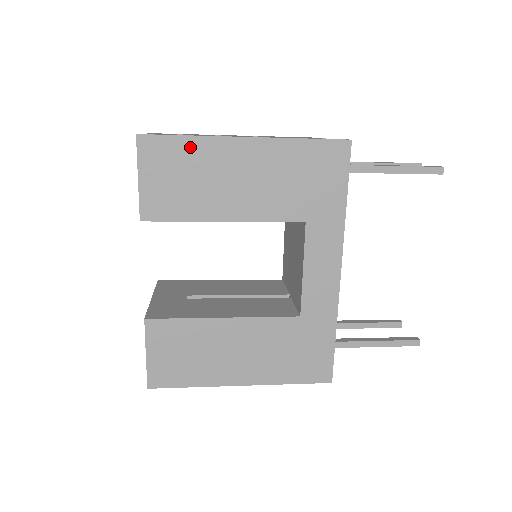
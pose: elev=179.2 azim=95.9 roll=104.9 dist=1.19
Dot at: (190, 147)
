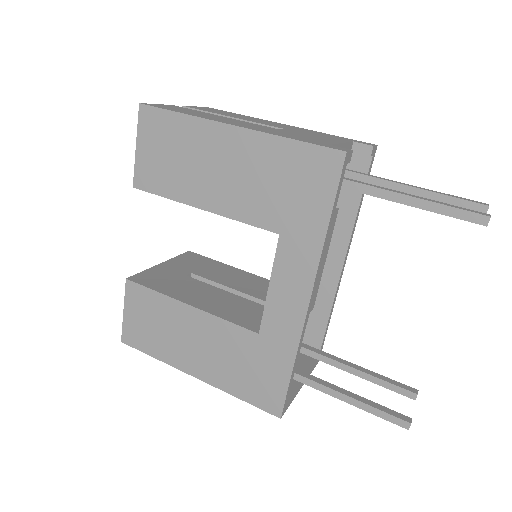
Dot at: (181, 125)
